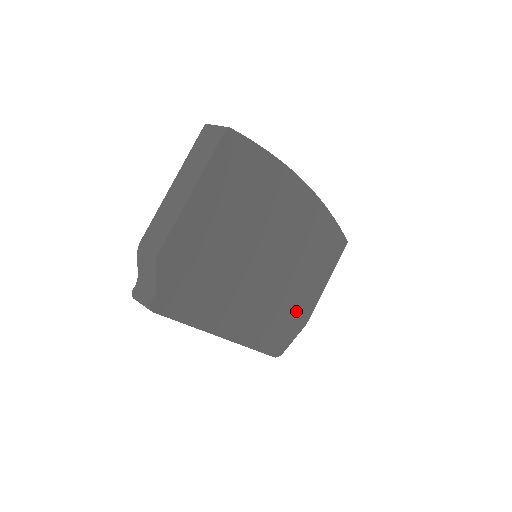
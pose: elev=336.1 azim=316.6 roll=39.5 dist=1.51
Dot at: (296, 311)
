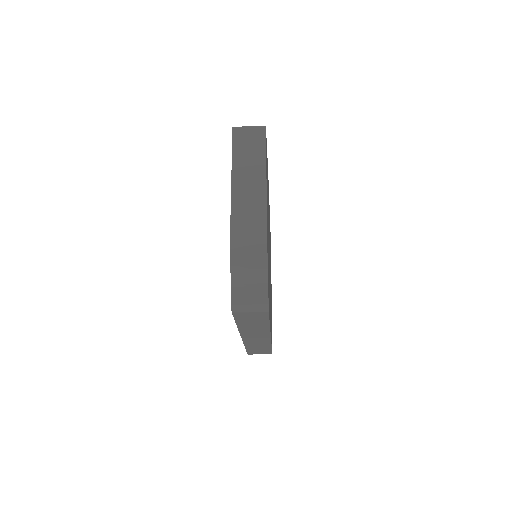
Dot at: occluded
